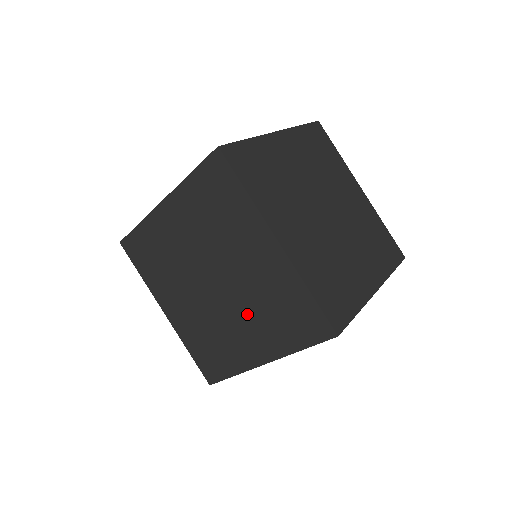
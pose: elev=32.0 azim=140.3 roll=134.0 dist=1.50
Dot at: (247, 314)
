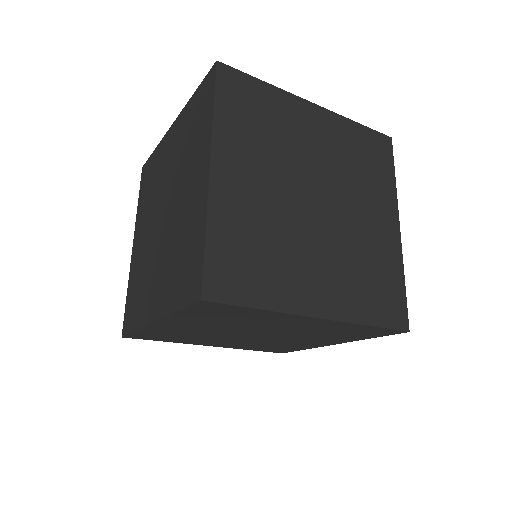
Dot at: (303, 337)
